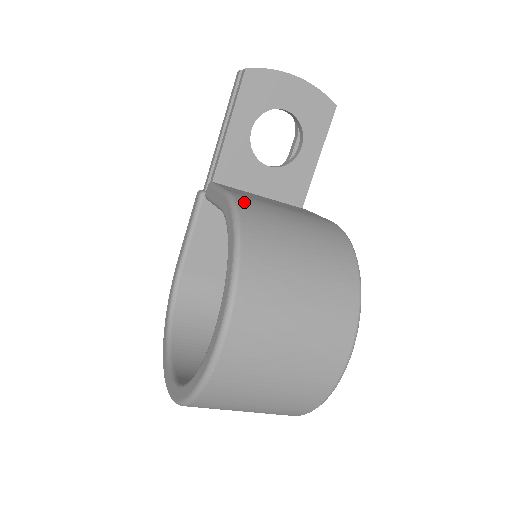
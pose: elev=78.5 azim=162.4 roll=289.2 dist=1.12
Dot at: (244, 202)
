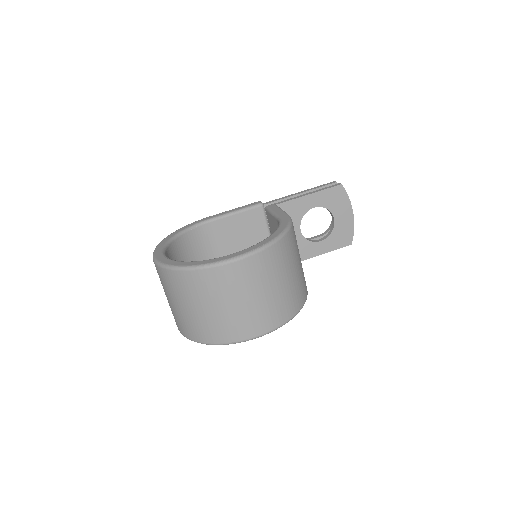
Dot at: occluded
